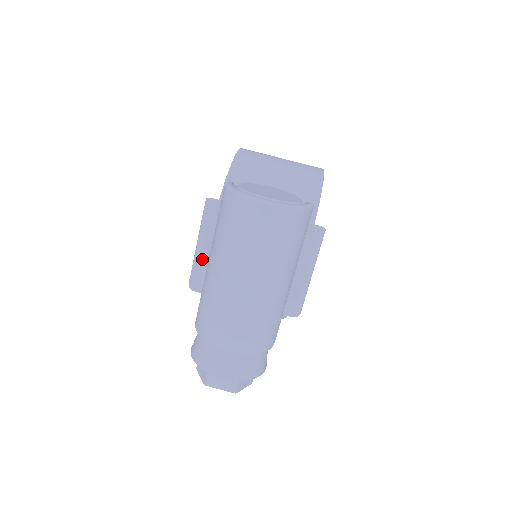
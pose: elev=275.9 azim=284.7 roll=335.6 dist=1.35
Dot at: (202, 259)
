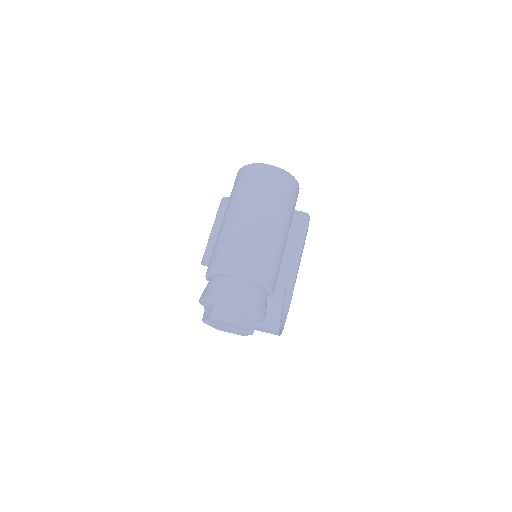
Dot at: (214, 240)
